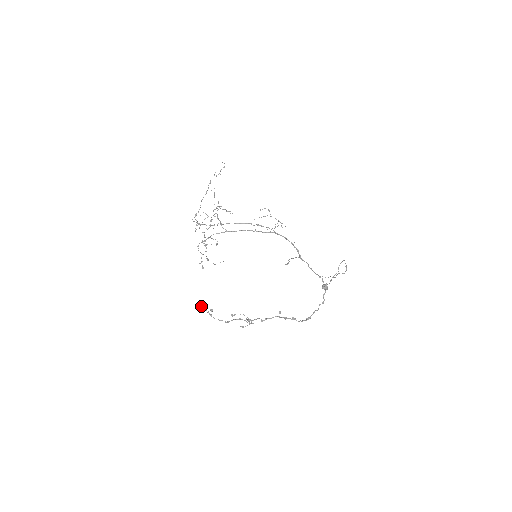
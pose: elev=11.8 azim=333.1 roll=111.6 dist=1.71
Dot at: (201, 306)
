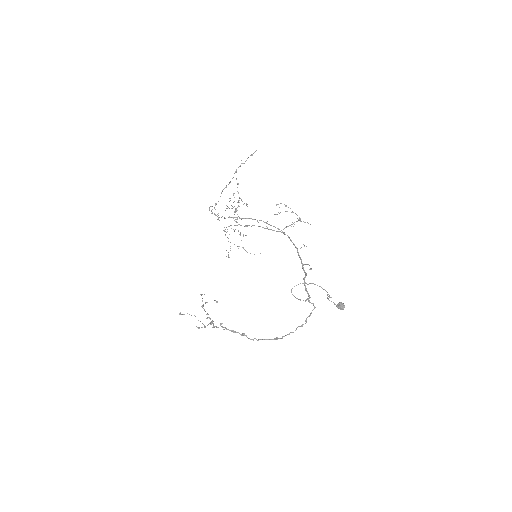
Dot at: occluded
